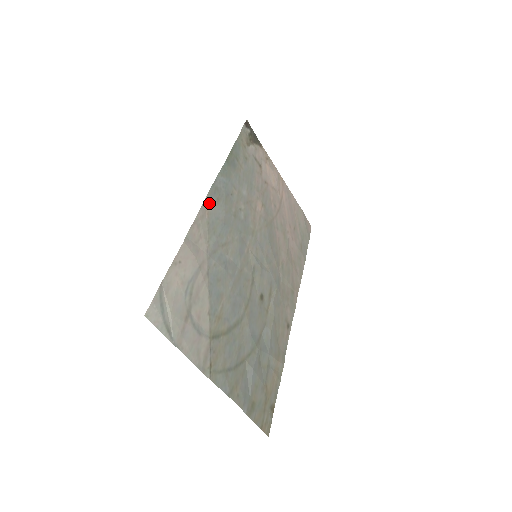
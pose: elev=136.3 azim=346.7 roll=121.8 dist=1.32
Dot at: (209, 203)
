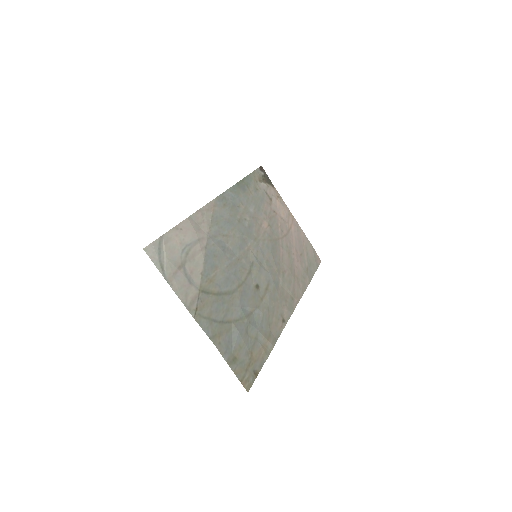
Dot at: (216, 204)
